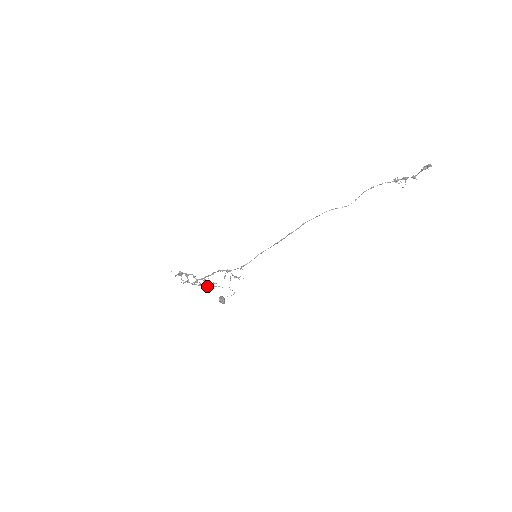
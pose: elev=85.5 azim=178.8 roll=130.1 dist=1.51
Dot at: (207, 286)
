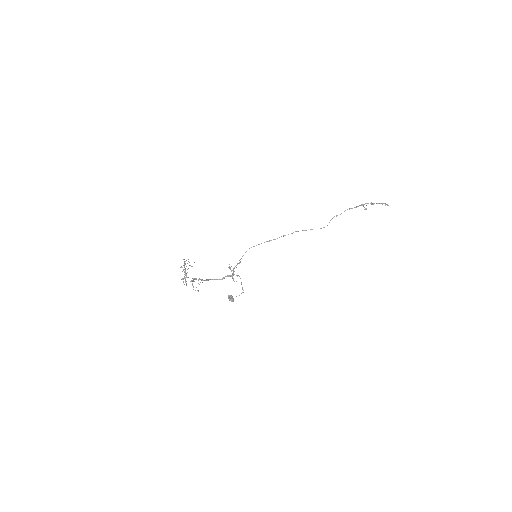
Dot at: (184, 265)
